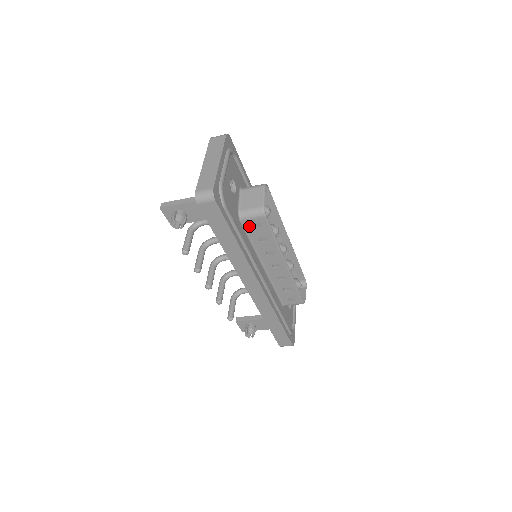
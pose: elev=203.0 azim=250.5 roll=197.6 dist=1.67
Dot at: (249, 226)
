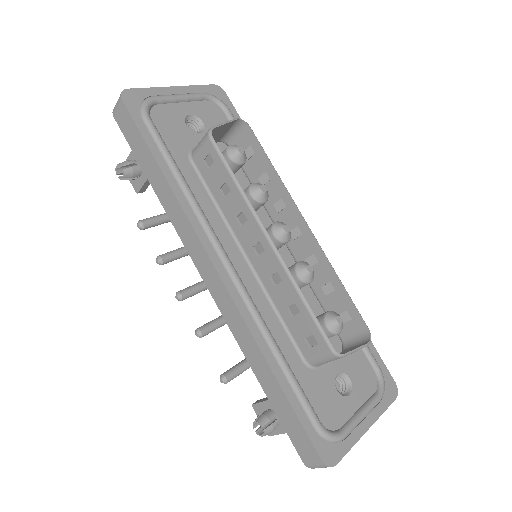
Dot at: (203, 168)
